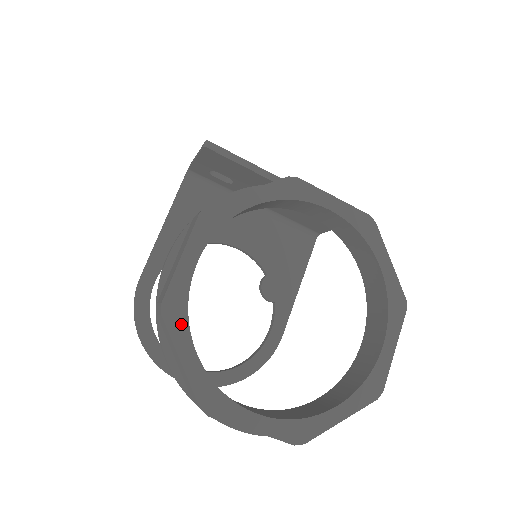
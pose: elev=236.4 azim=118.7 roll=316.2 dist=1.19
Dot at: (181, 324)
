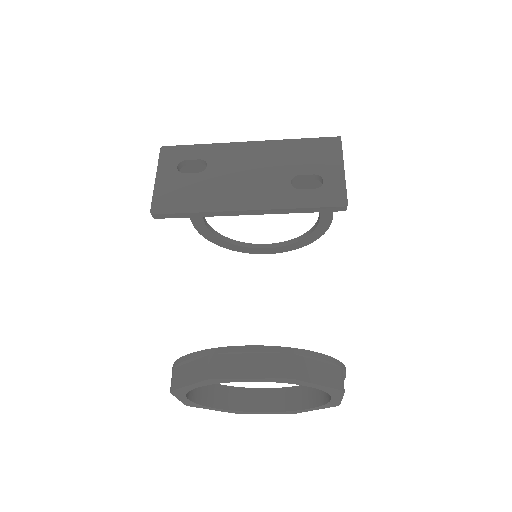
Dot at: (201, 406)
